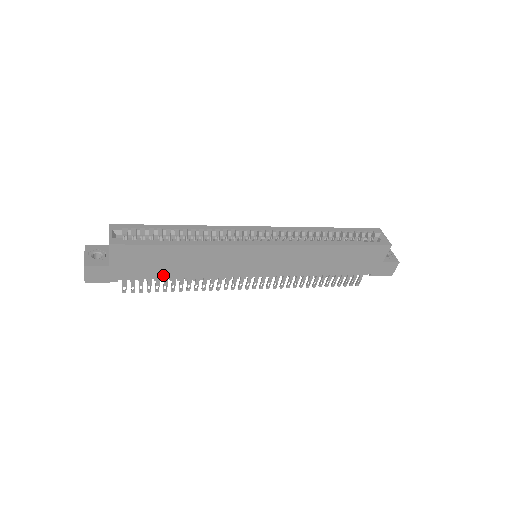
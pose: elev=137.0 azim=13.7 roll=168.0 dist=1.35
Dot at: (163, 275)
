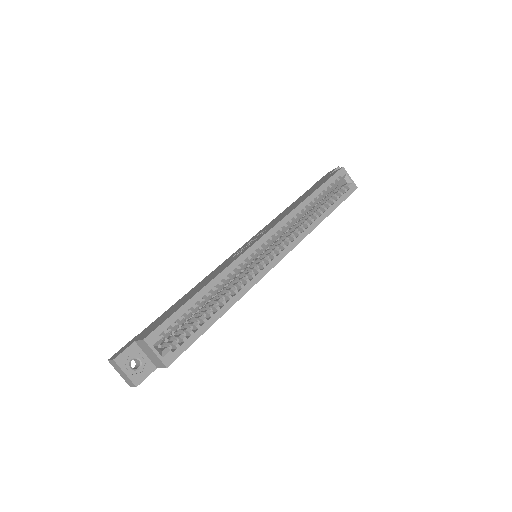
Dot at: occluded
